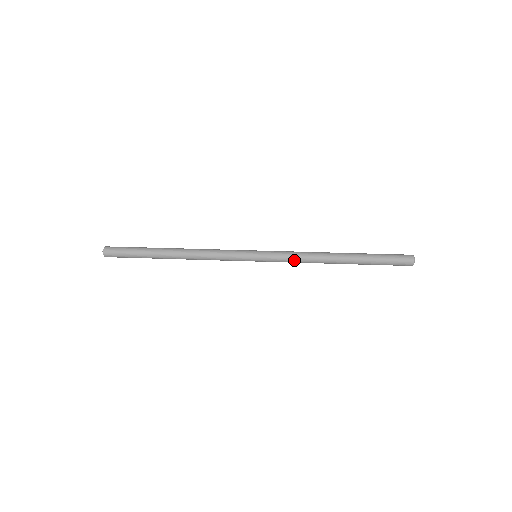
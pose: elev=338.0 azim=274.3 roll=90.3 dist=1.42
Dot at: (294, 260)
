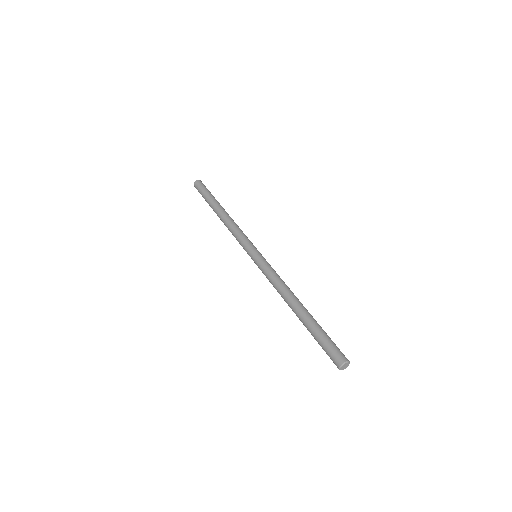
Dot at: (270, 279)
